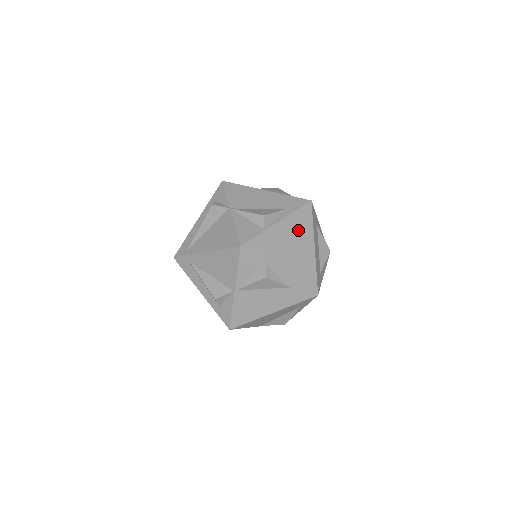
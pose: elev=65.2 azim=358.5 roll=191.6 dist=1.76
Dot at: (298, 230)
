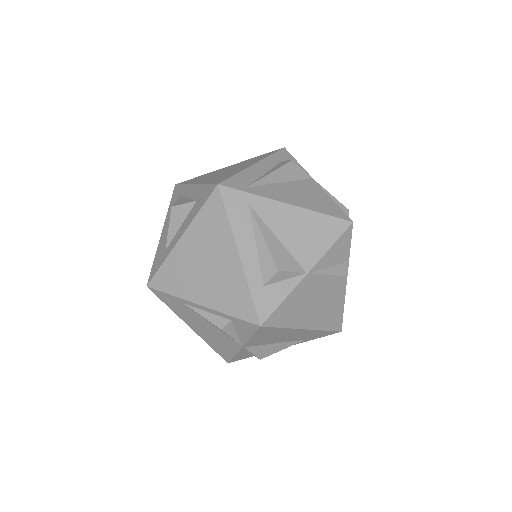
Dot at: occluded
